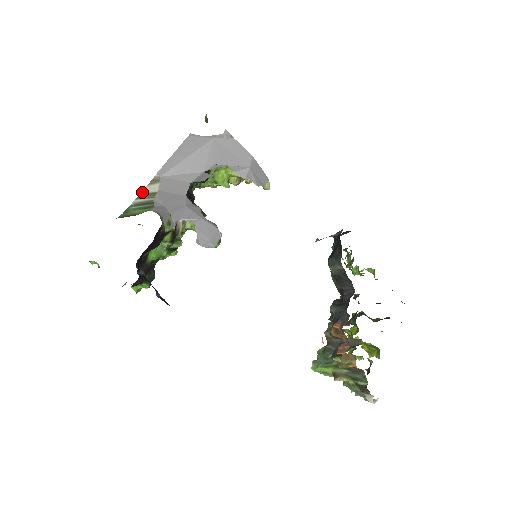
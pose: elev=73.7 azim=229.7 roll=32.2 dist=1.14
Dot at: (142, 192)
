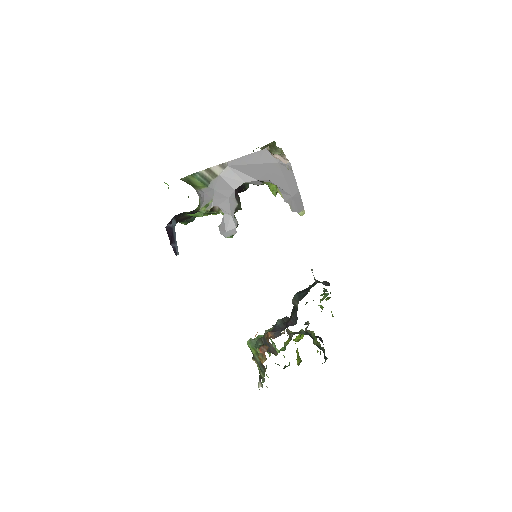
Dot at: (211, 168)
